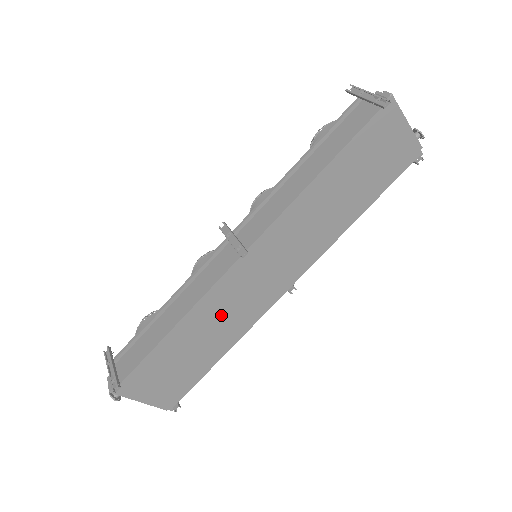
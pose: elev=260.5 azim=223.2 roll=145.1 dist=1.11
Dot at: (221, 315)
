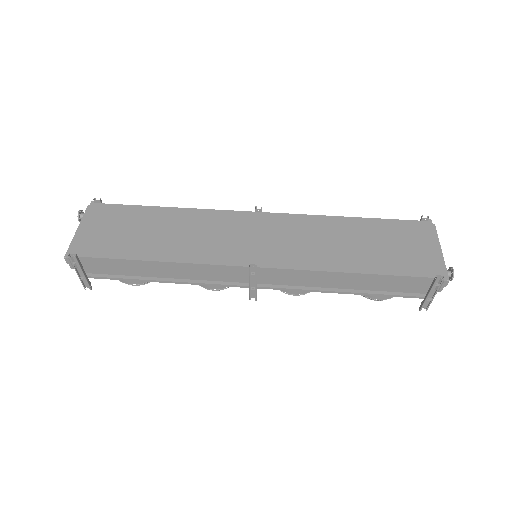
Dot at: (196, 231)
